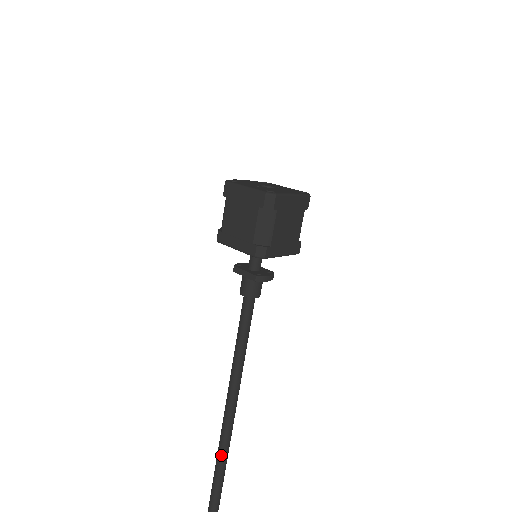
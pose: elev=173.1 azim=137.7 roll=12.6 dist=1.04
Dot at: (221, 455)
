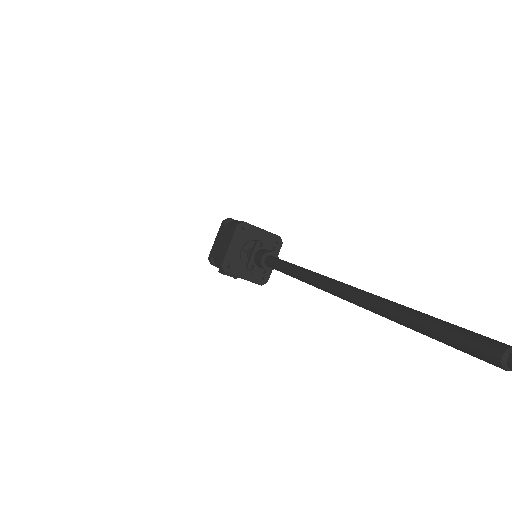
Dot at: (376, 301)
